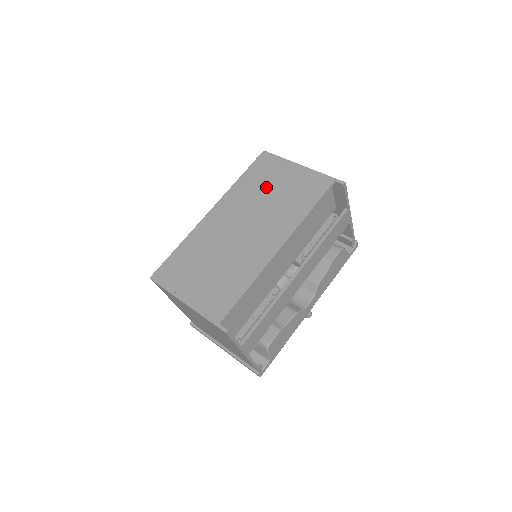
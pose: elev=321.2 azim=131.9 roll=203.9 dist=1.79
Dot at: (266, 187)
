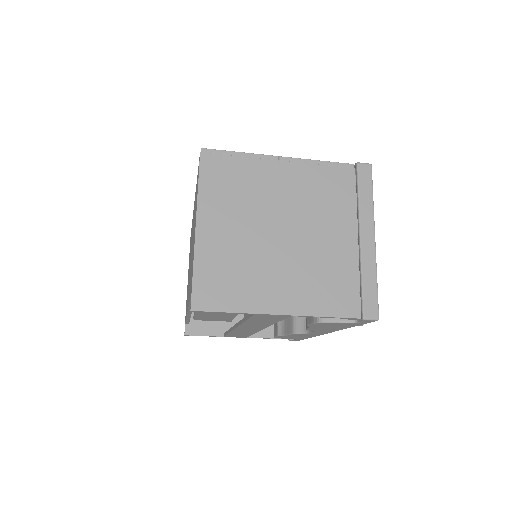
Dot at: (194, 221)
